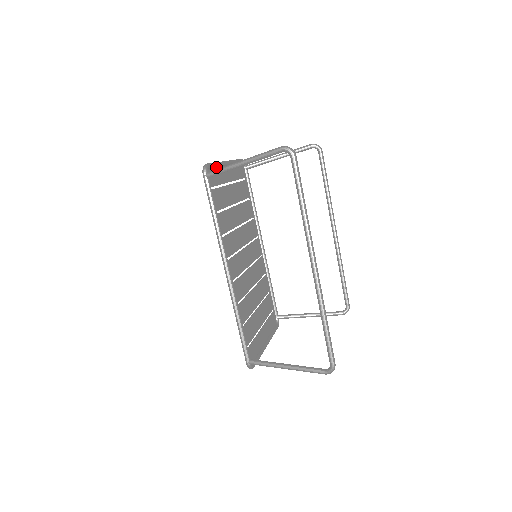
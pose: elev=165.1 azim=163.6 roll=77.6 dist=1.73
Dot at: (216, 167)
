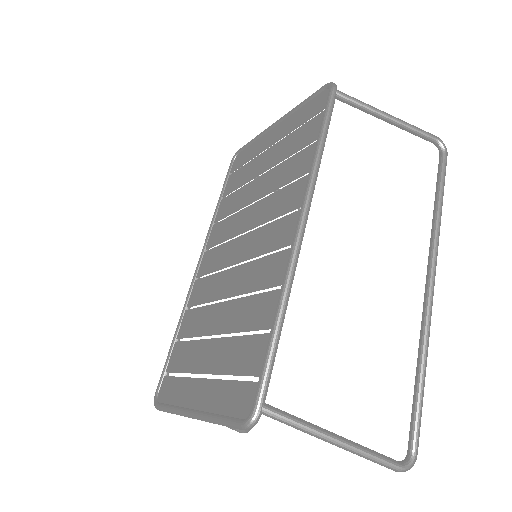
Dot at: (303, 107)
